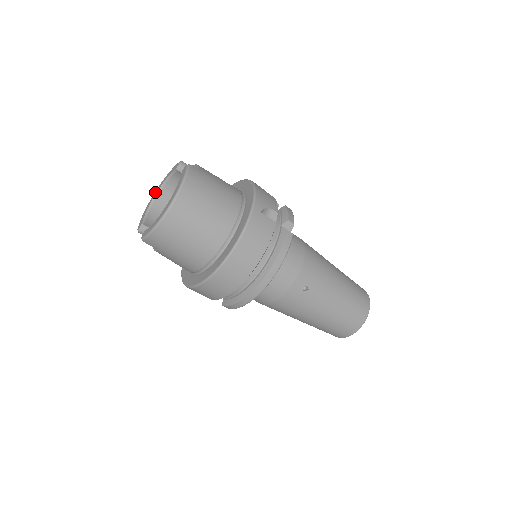
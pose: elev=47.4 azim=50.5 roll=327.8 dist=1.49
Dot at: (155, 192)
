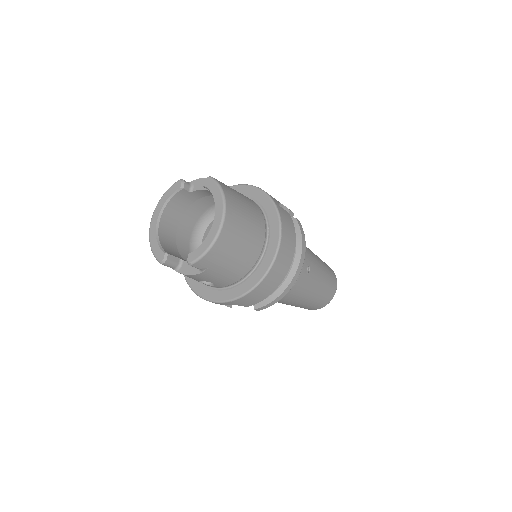
Dot at: (153, 220)
